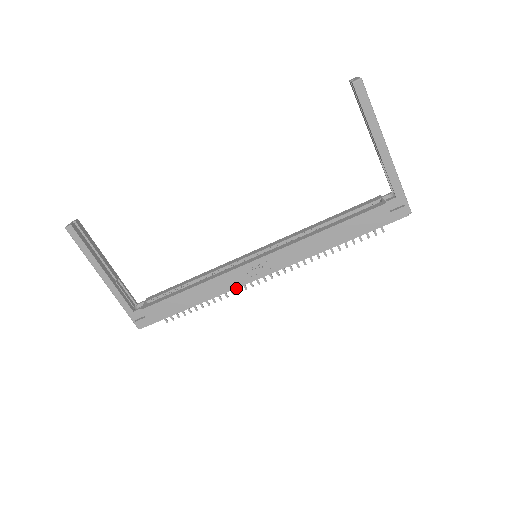
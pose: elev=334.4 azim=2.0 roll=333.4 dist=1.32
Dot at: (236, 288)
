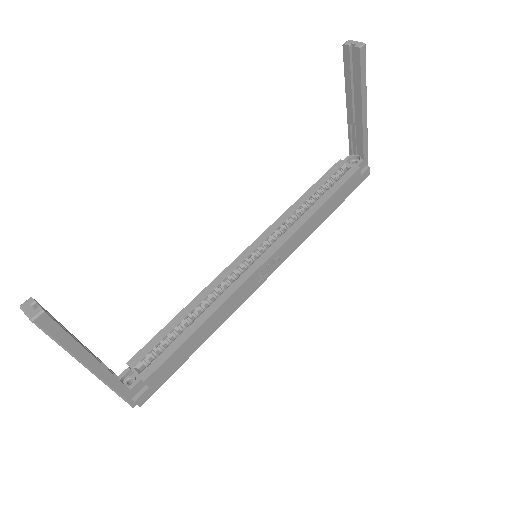
Dot at: (245, 300)
